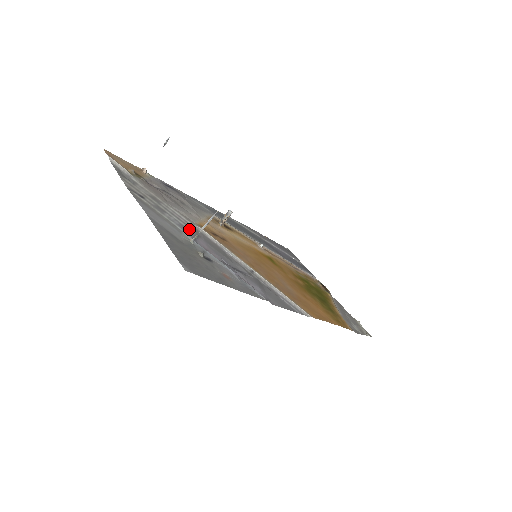
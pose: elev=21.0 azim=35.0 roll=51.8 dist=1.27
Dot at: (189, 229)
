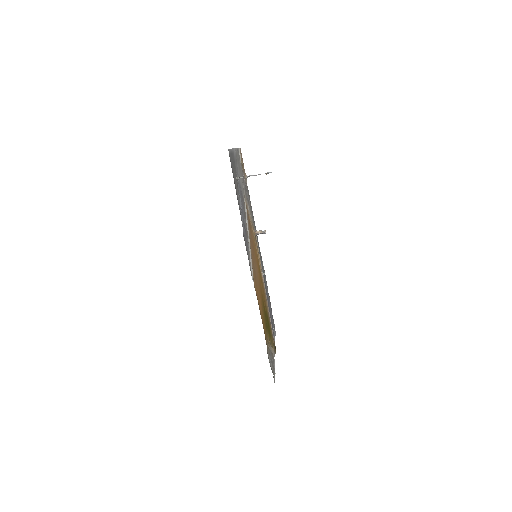
Dot at: (241, 187)
